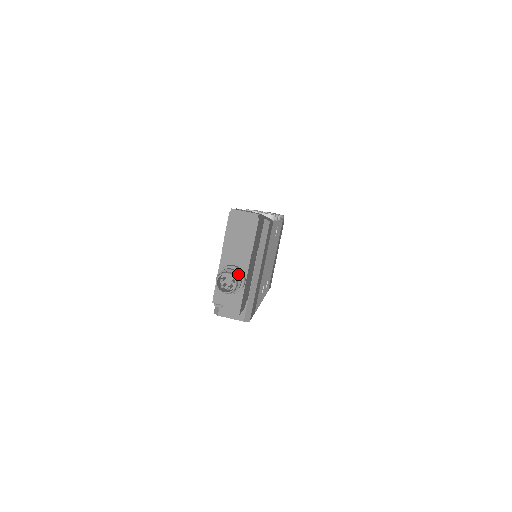
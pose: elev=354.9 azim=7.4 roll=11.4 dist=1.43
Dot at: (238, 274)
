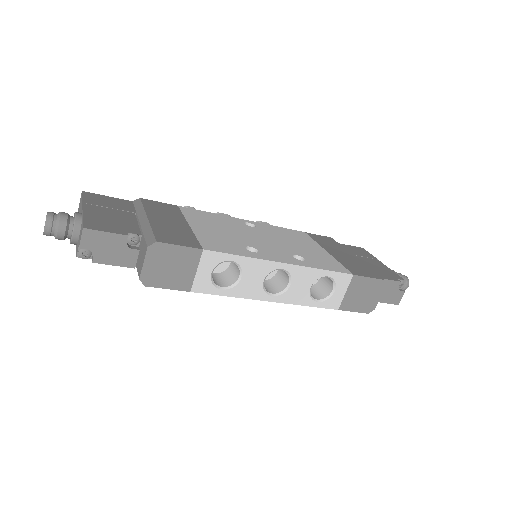
Dot at: occluded
